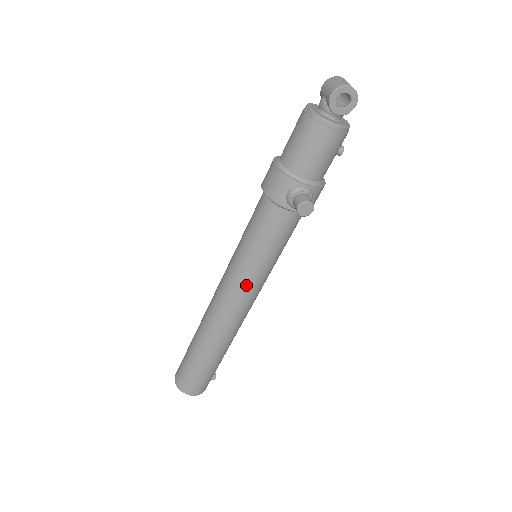
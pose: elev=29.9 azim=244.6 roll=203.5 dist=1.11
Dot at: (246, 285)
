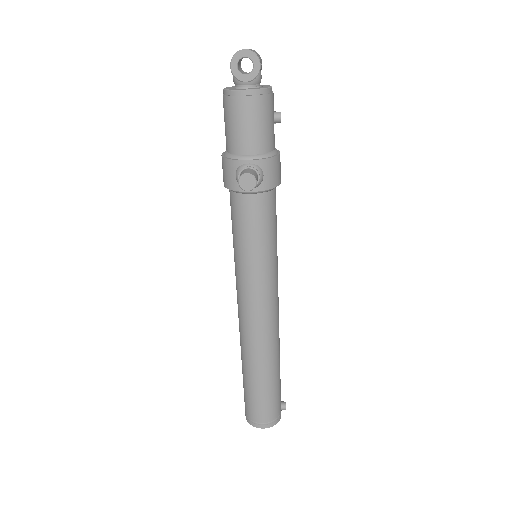
Dot at: (251, 287)
